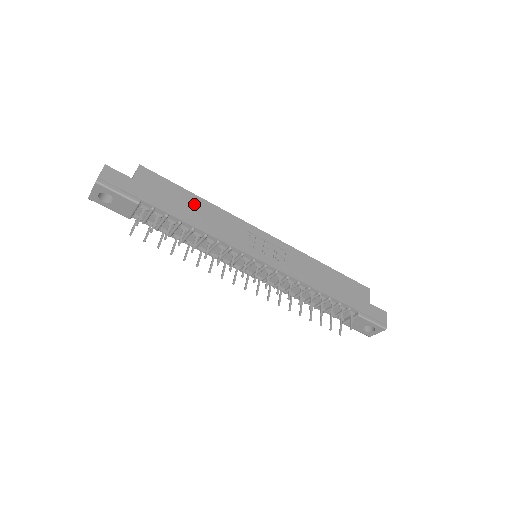
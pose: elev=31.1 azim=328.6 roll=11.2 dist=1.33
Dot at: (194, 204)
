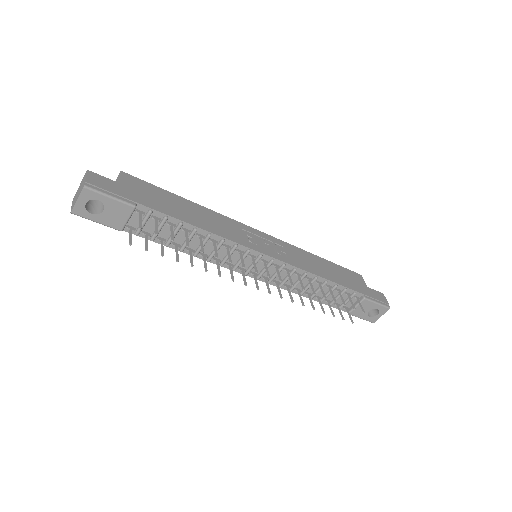
Dot at: (187, 206)
